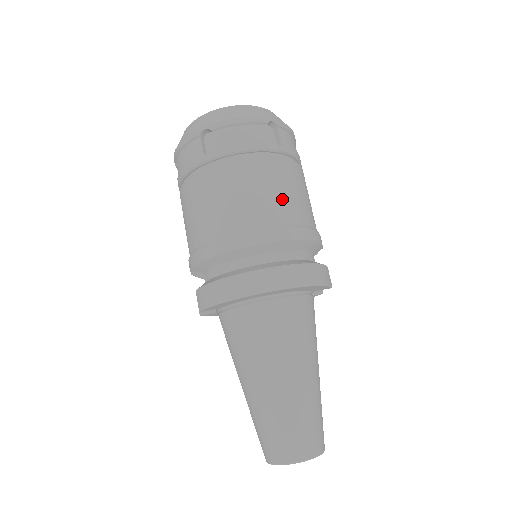
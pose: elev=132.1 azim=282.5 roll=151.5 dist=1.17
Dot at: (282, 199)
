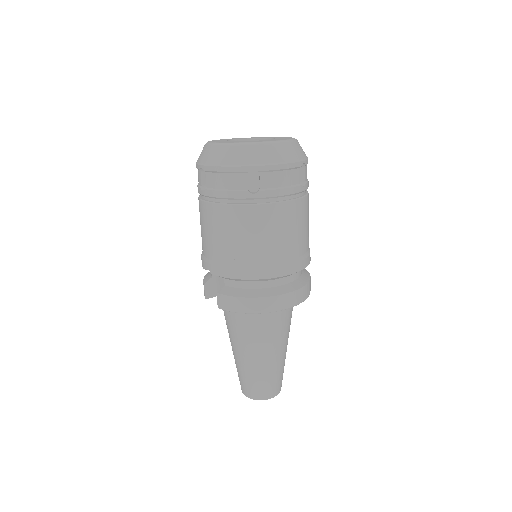
Dot at: (301, 236)
